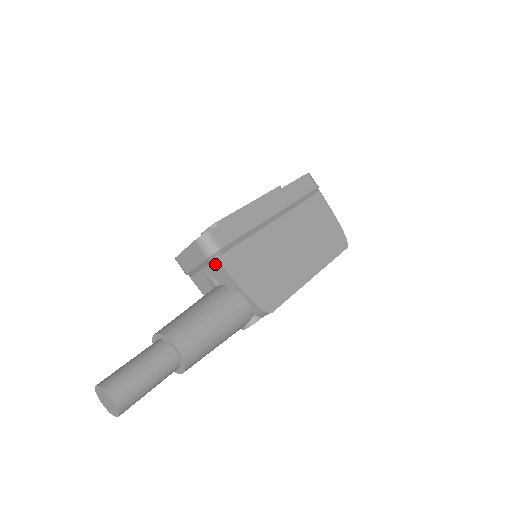
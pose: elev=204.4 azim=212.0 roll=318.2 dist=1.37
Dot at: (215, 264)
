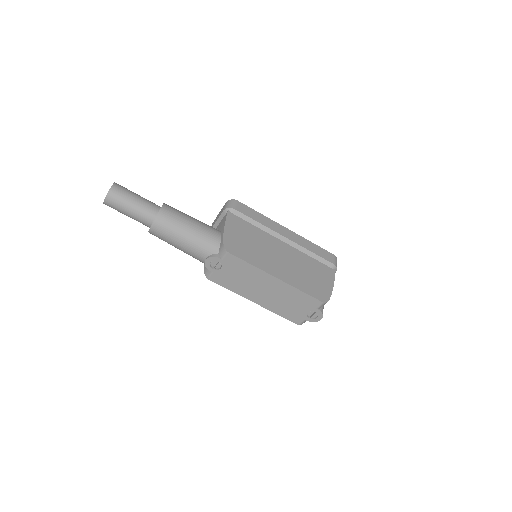
Dot at: occluded
